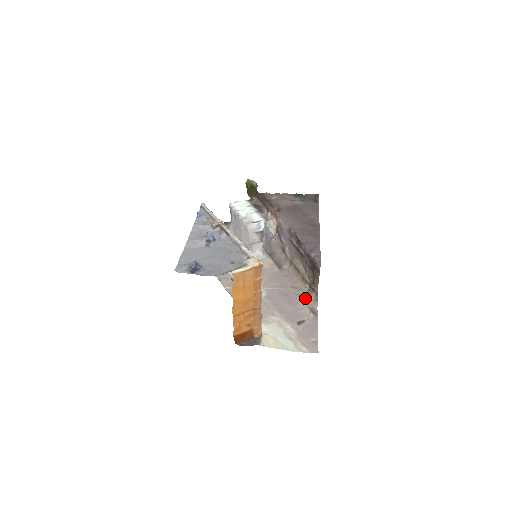
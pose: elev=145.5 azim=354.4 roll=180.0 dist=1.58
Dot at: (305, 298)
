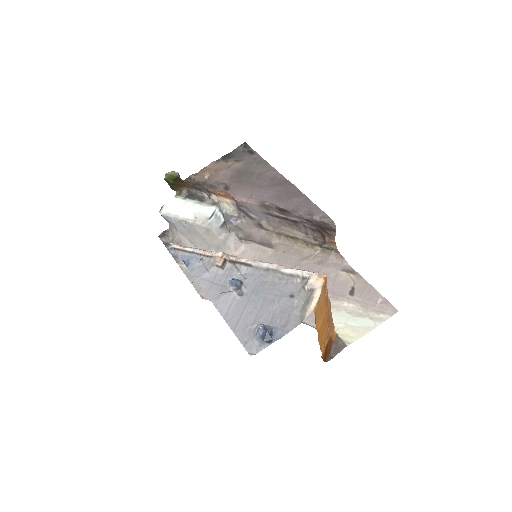
Dot at: (328, 262)
